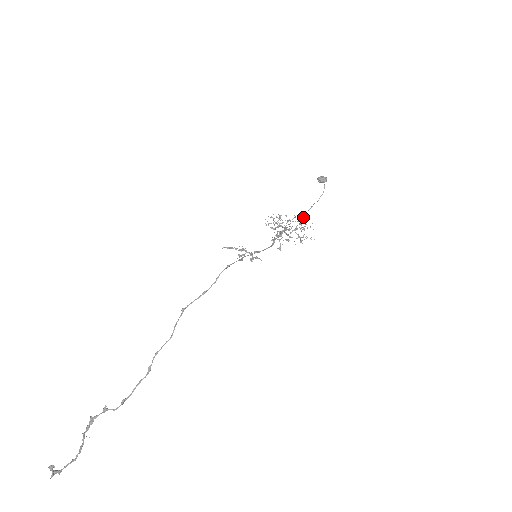
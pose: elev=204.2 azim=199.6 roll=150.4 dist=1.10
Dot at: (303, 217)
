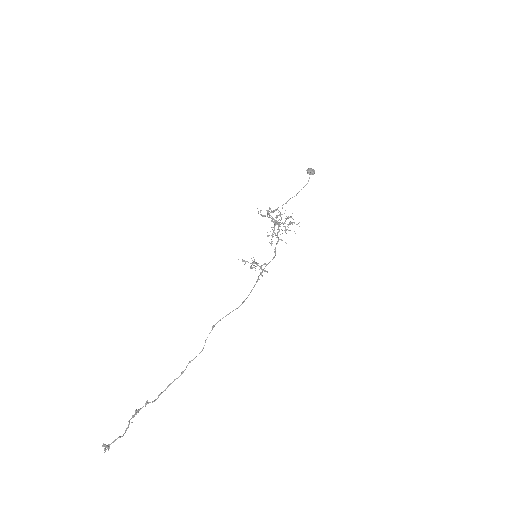
Dot at: occluded
